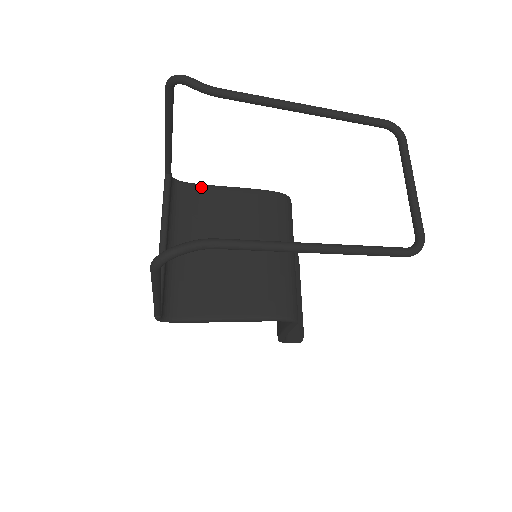
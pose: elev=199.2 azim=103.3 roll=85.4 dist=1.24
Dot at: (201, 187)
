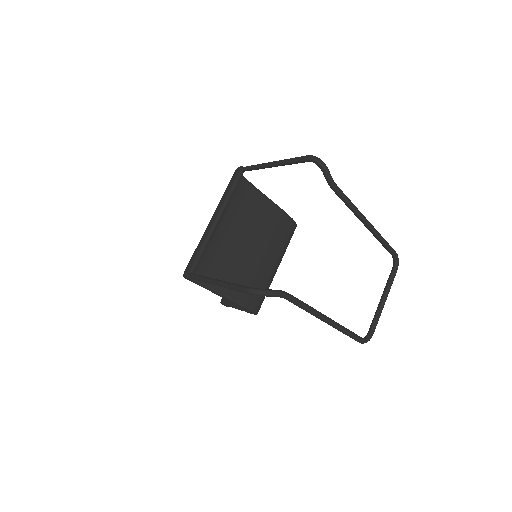
Dot at: (253, 188)
